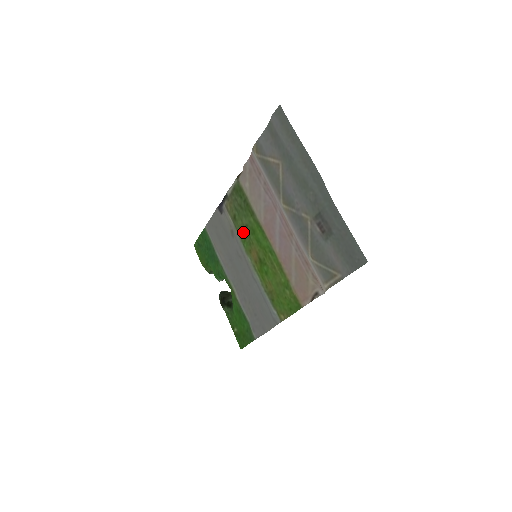
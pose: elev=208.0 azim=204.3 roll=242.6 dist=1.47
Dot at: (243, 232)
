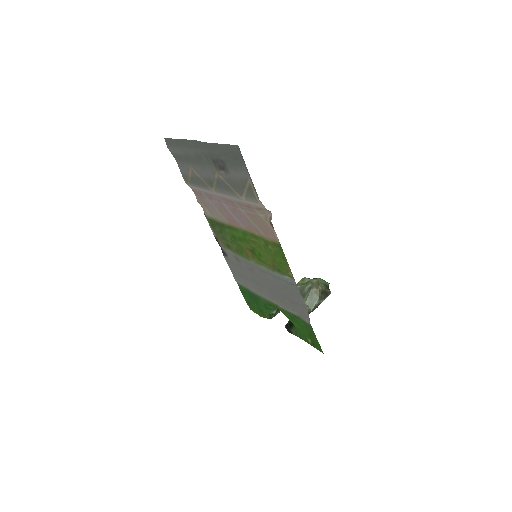
Dot at: (236, 248)
